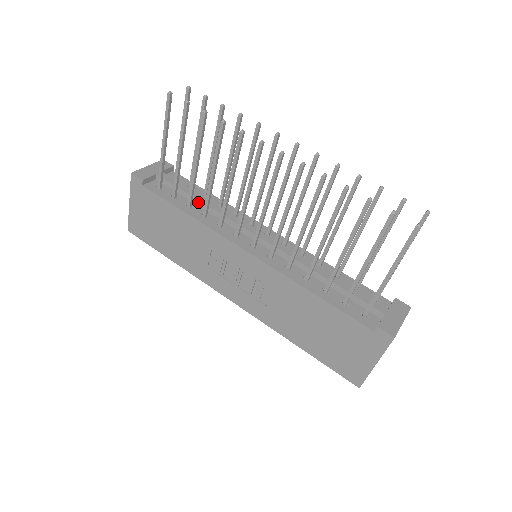
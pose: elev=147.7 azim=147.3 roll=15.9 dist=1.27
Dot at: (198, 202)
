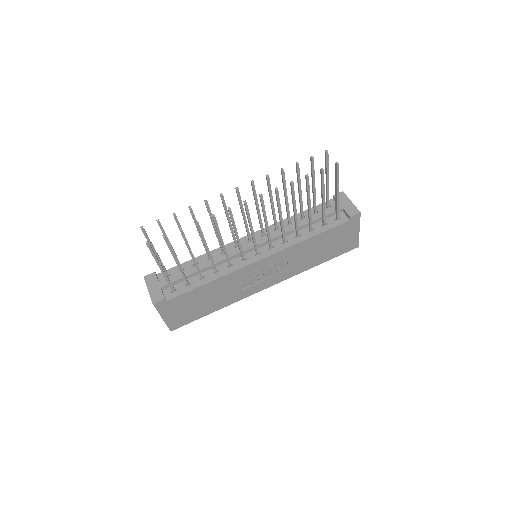
Dot at: (202, 271)
